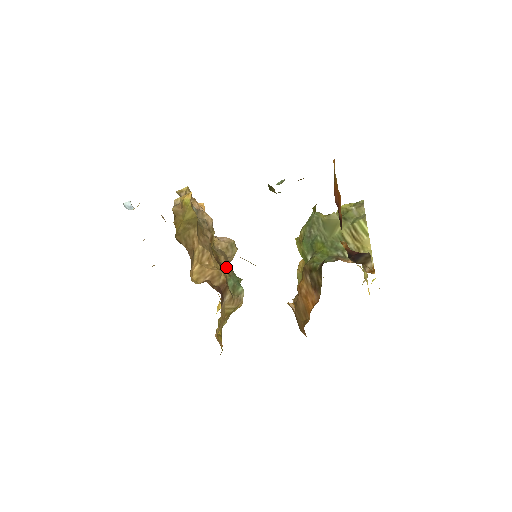
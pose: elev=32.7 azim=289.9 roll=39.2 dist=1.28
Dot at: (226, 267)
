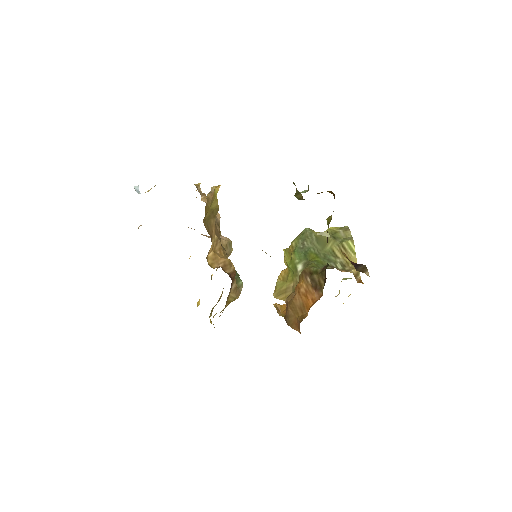
Dot at: occluded
